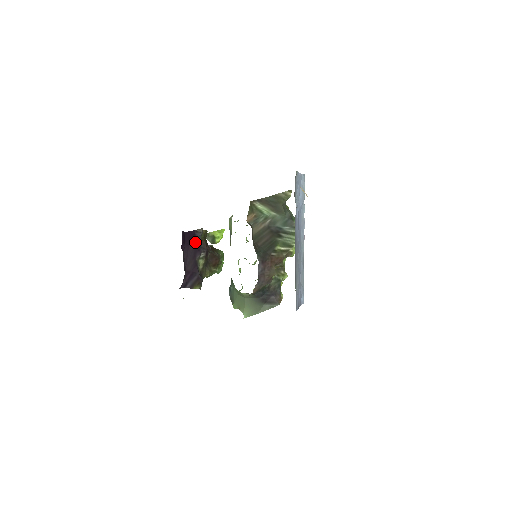
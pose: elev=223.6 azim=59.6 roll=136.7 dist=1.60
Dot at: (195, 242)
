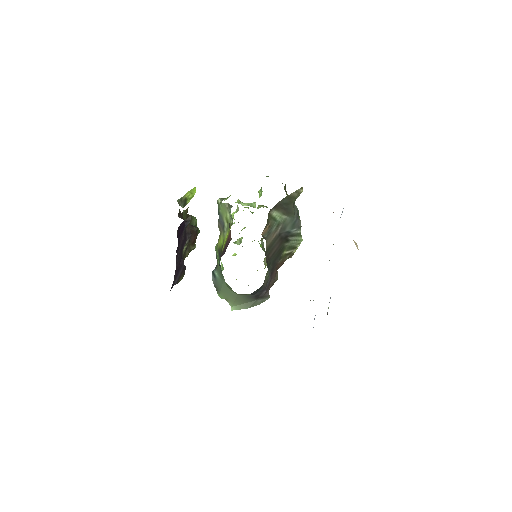
Dot at: occluded
